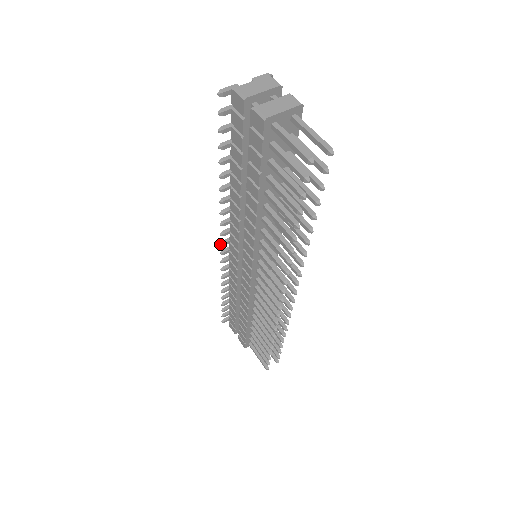
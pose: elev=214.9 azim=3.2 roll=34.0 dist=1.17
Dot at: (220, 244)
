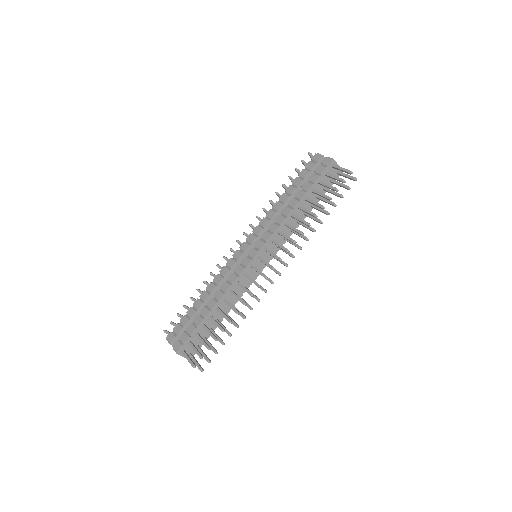
Dot at: (237, 240)
